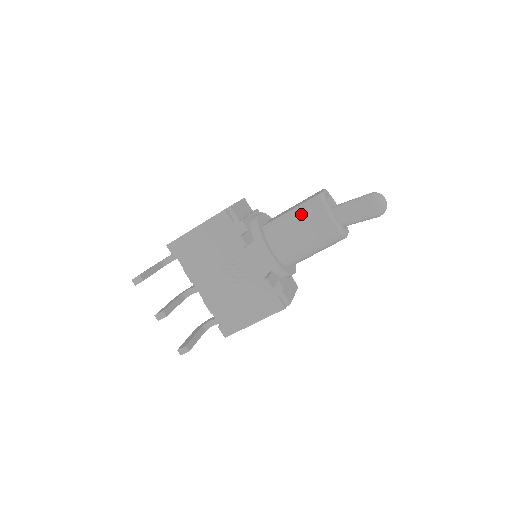
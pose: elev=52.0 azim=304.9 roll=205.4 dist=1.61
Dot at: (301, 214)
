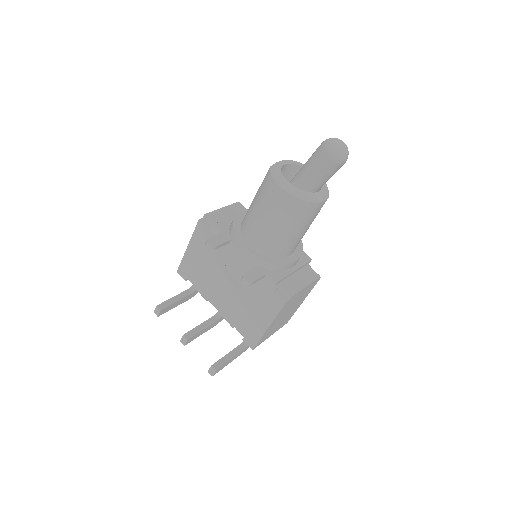
Dot at: (259, 196)
